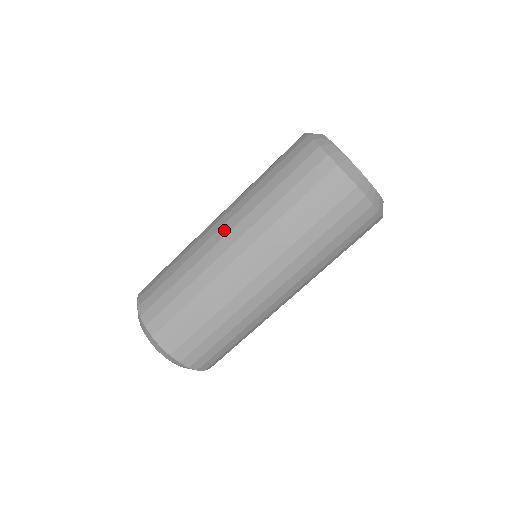
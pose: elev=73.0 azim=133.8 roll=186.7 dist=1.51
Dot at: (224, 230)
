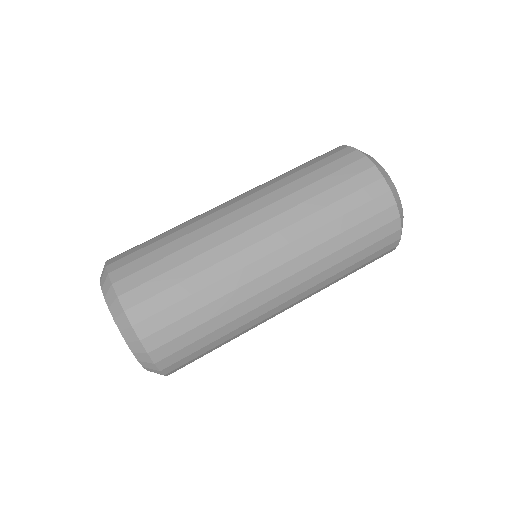
Dot at: occluded
